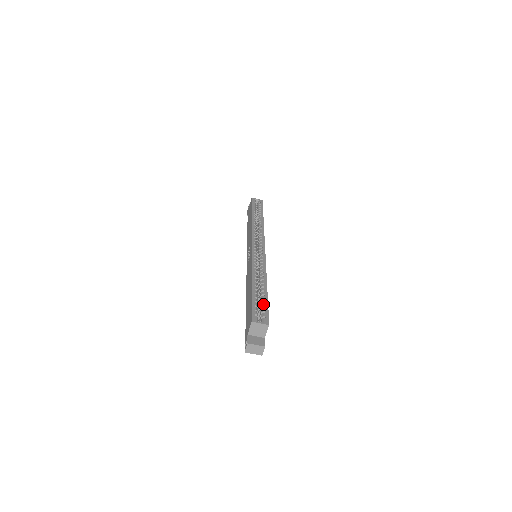
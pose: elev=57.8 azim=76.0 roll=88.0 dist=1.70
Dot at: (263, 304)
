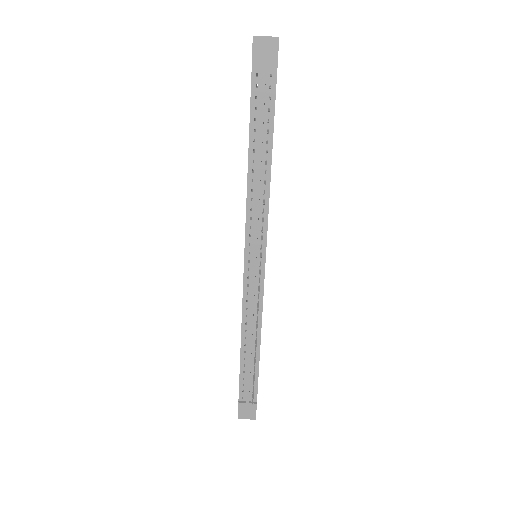
Dot at: occluded
